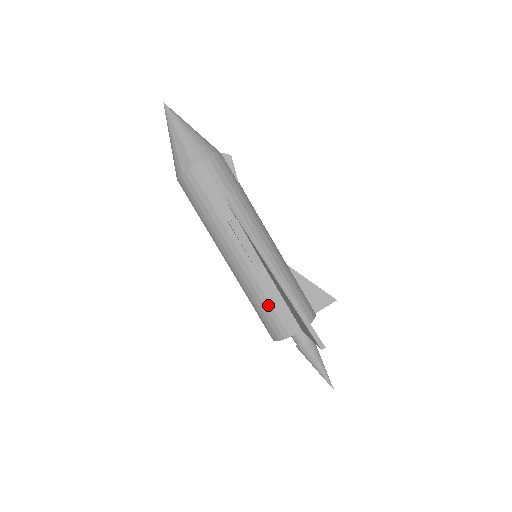
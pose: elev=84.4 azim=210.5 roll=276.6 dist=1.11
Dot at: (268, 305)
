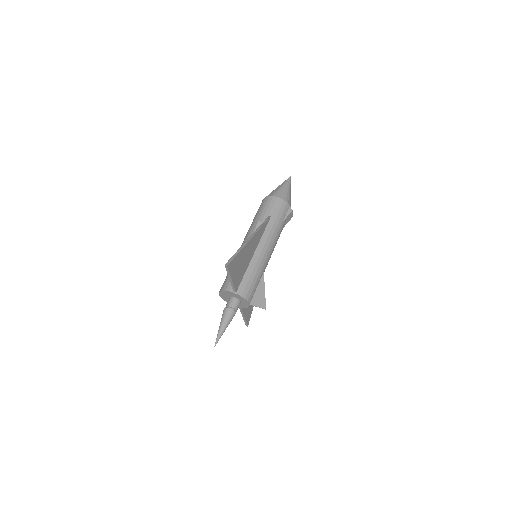
Dot at: occluded
